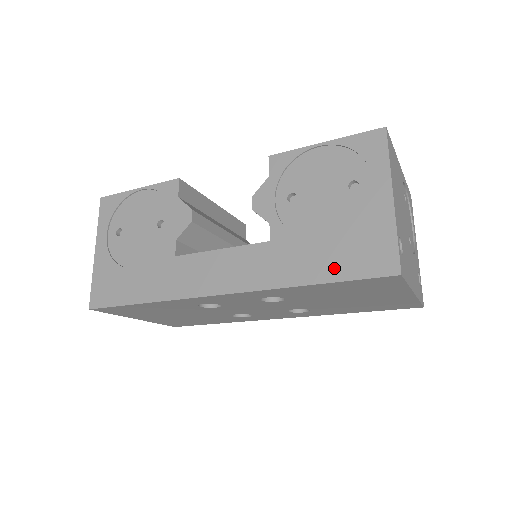
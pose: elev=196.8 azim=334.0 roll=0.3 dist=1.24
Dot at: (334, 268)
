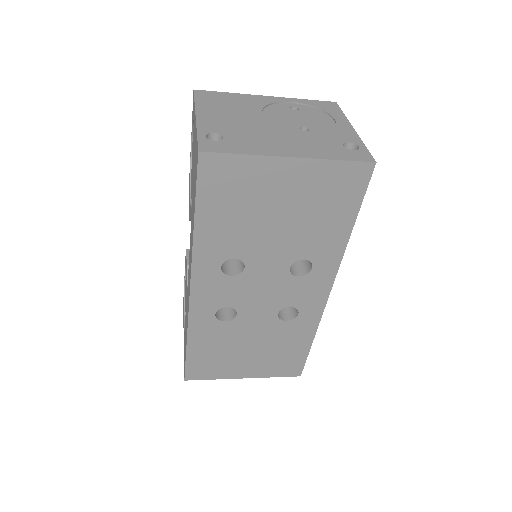
Dot at: (194, 197)
